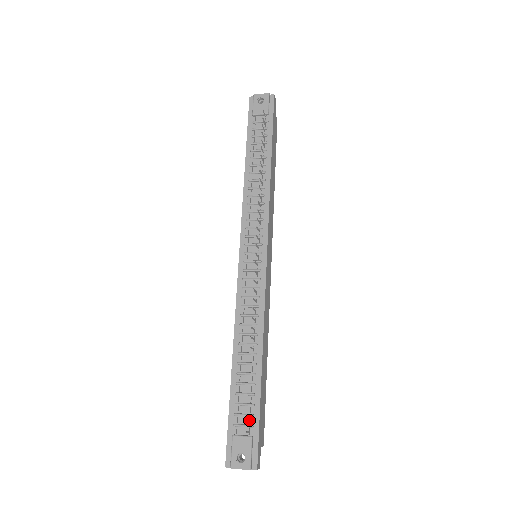
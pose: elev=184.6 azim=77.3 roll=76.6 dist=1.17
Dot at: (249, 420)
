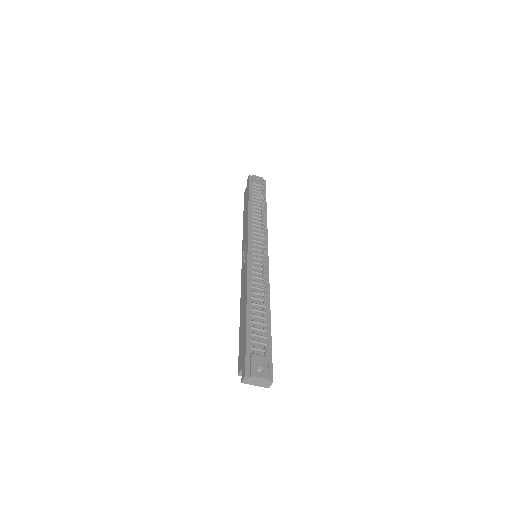
Dot at: (263, 347)
